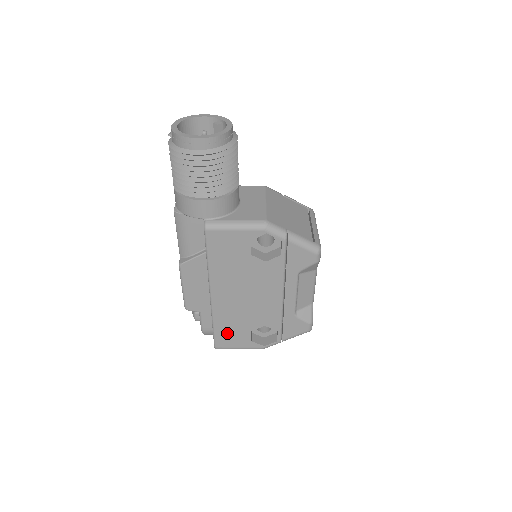
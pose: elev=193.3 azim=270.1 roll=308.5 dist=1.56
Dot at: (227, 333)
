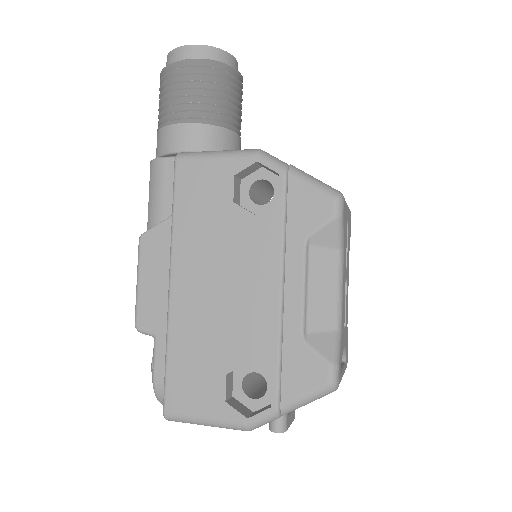
Dot at: (186, 375)
